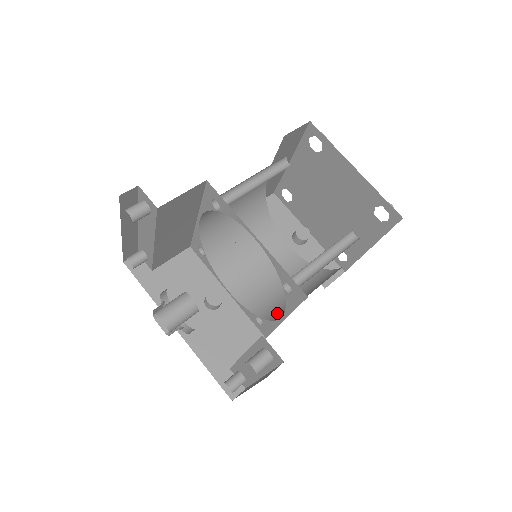
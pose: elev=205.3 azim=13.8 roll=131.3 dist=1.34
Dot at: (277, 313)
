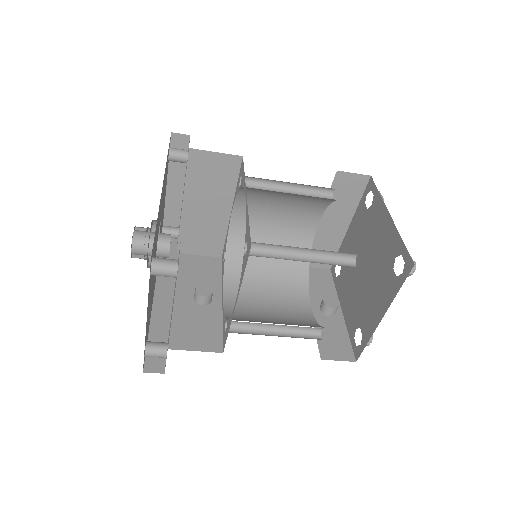
Dot at: occluded
